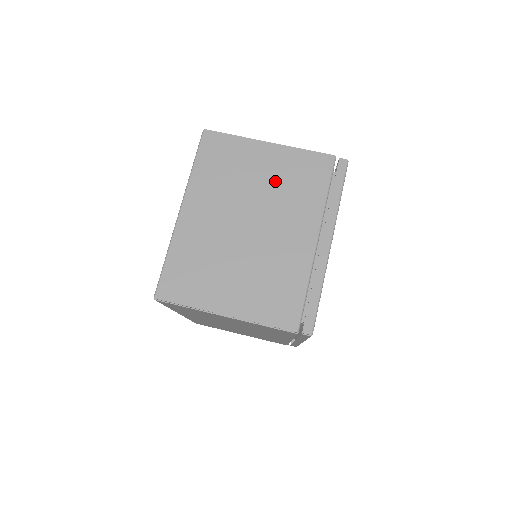
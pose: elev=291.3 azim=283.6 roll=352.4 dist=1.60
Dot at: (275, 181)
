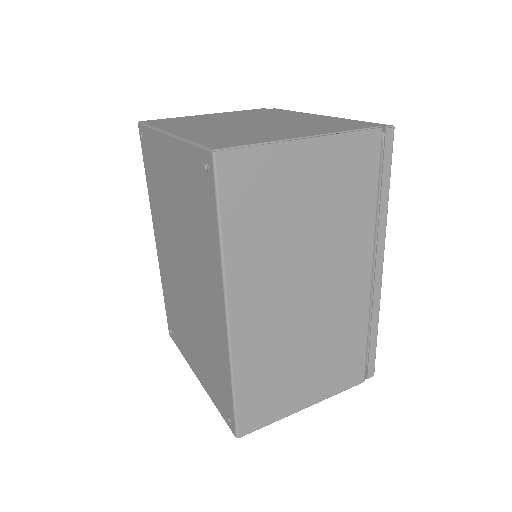
Dot at: (236, 116)
